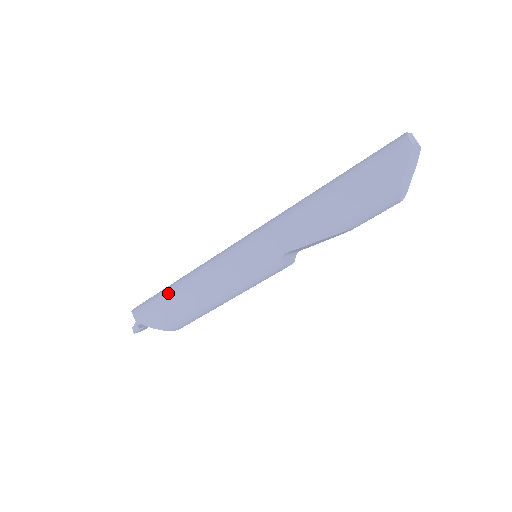
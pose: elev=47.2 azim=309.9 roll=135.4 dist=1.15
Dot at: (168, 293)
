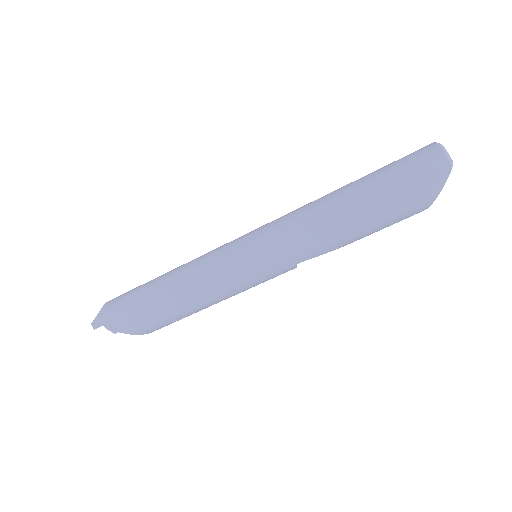
Dot at: (152, 300)
